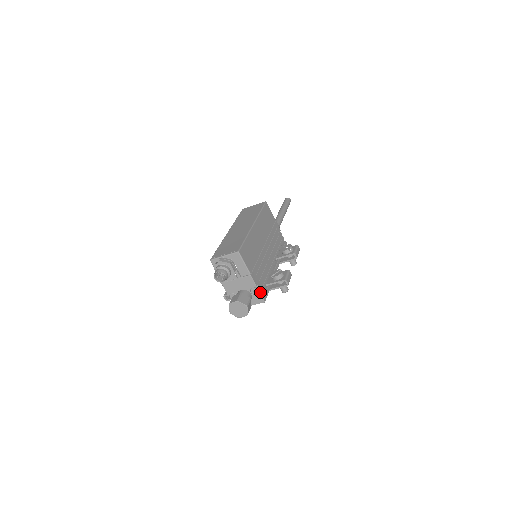
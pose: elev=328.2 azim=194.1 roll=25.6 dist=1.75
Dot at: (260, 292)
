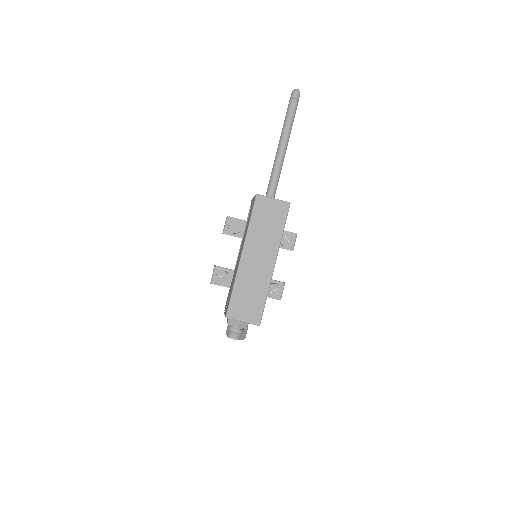
Dot at: occluded
